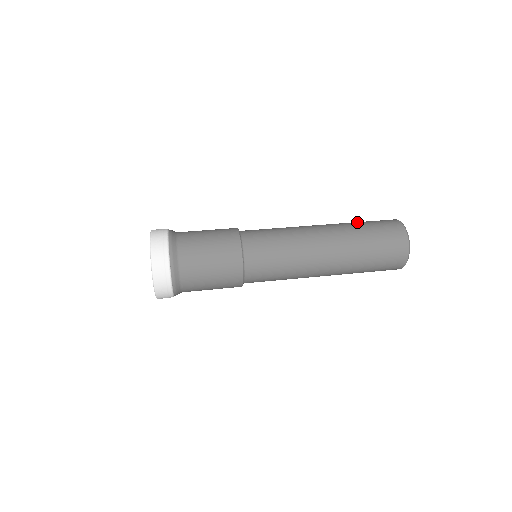
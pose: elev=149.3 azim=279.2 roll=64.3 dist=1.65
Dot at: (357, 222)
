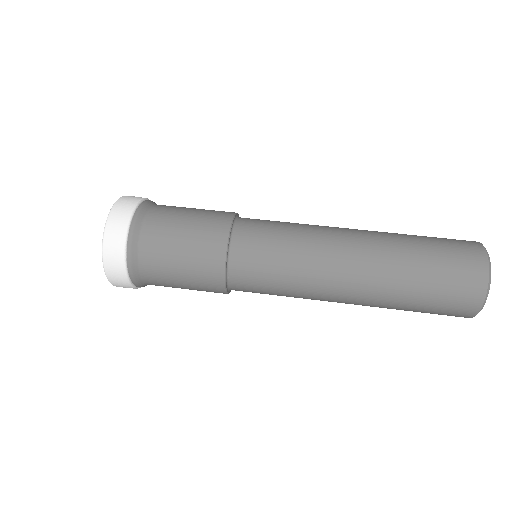
Dot at: (414, 235)
